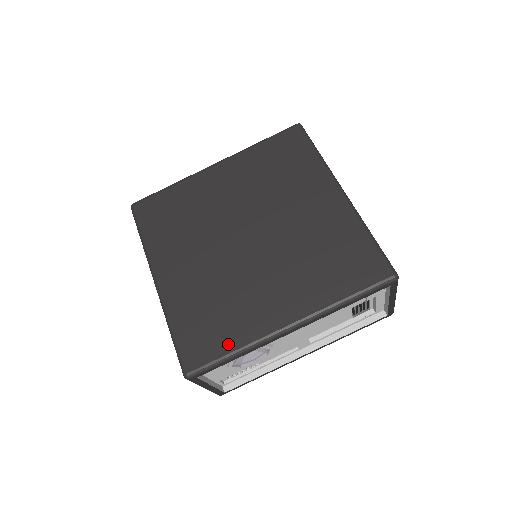
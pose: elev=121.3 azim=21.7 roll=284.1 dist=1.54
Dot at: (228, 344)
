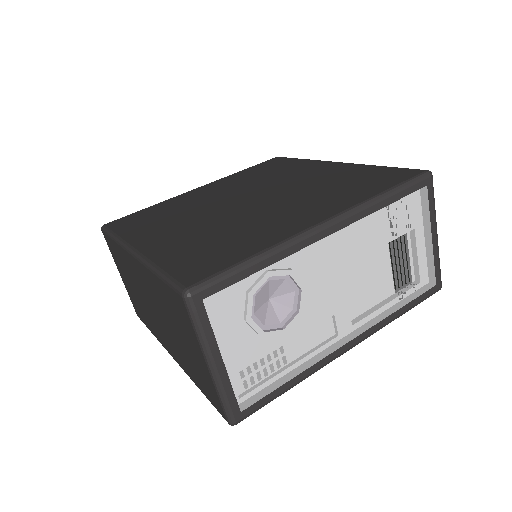
Dot at: (244, 253)
